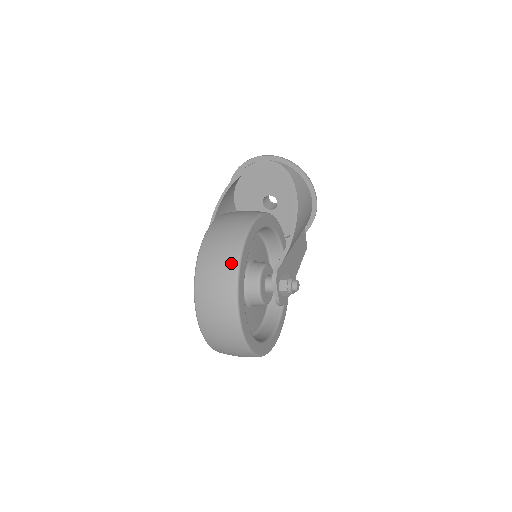
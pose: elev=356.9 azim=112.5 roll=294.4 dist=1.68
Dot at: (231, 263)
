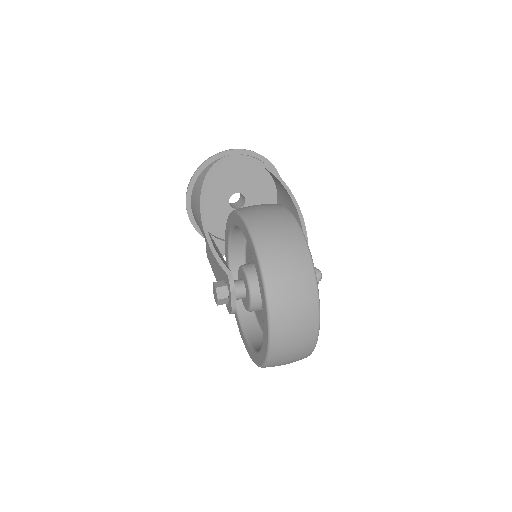
Dot at: (303, 254)
